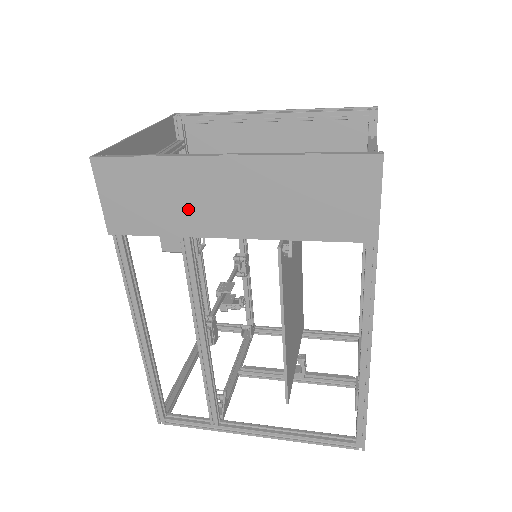
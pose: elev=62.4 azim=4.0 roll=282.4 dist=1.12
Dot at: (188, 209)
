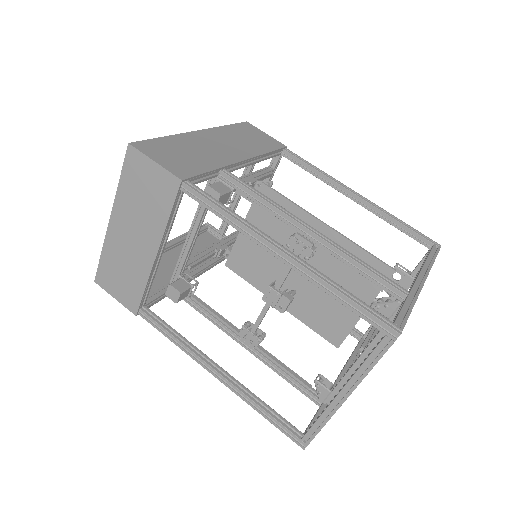
Dot at: (209, 154)
